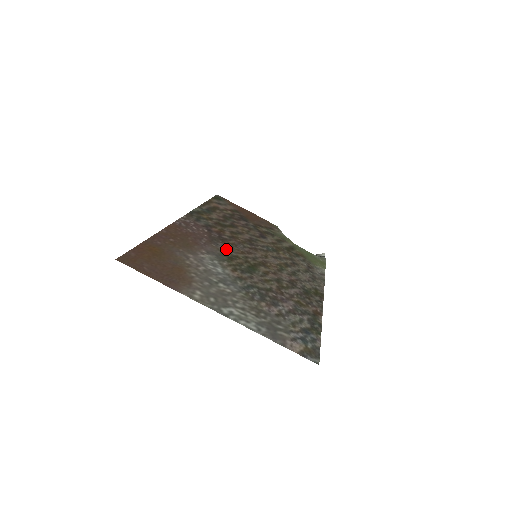
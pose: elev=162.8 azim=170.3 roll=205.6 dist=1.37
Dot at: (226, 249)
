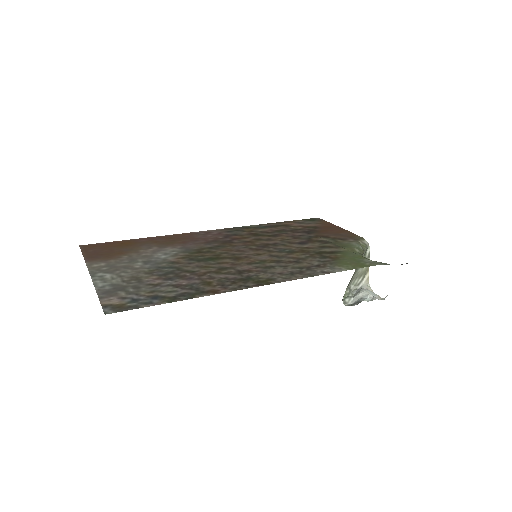
Dot at: (212, 247)
